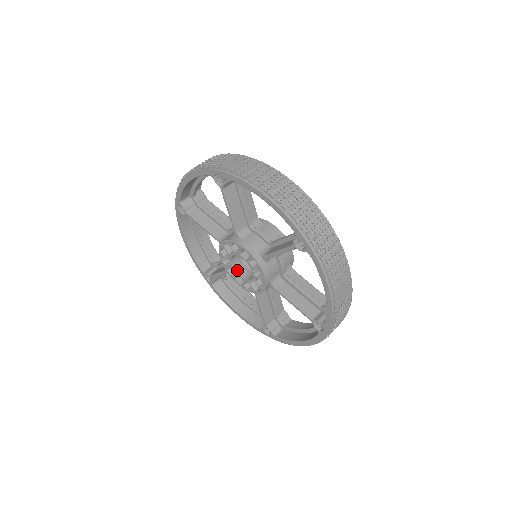
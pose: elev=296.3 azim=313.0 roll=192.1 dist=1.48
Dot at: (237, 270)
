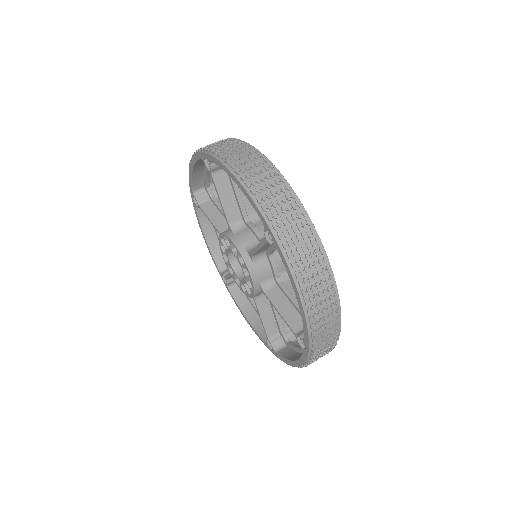
Dot at: (230, 255)
